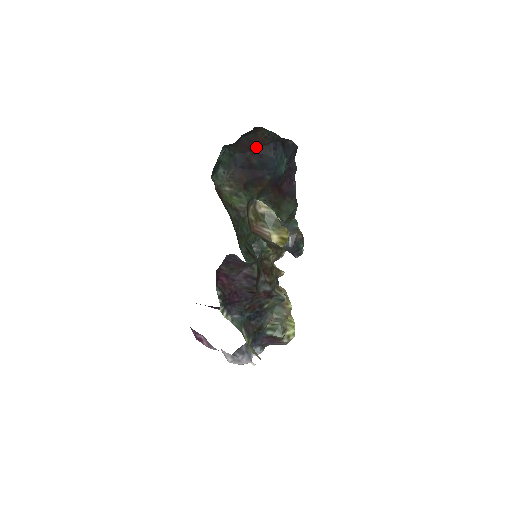
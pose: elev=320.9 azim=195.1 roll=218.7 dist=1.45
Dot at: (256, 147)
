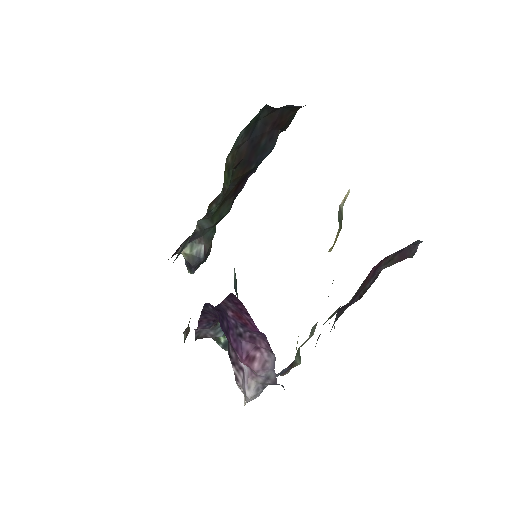
Dot at: (276, 126)
